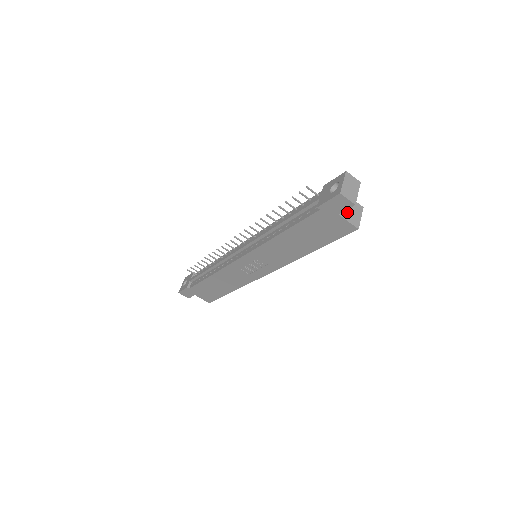
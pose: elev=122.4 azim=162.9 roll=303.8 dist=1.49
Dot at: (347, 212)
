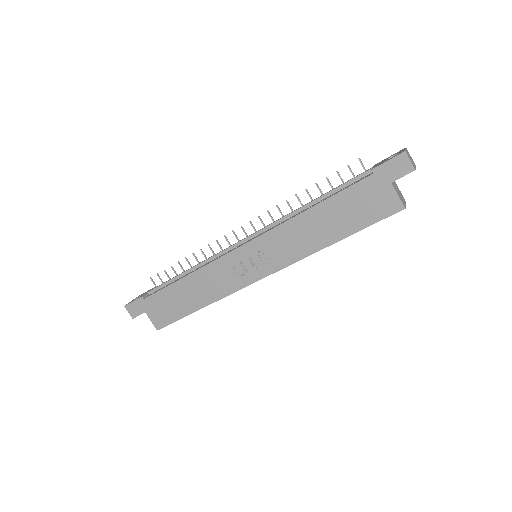
Dot at: (396, 189)
